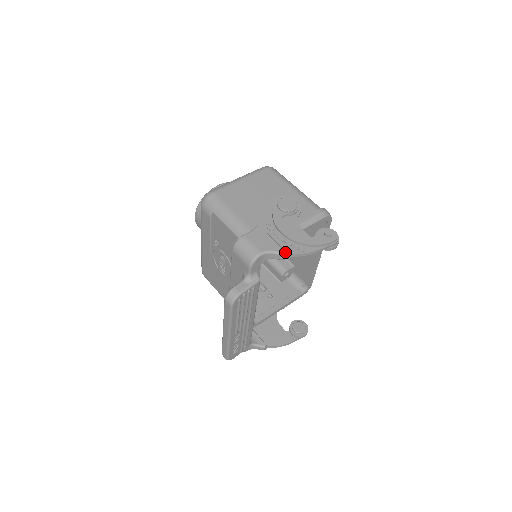
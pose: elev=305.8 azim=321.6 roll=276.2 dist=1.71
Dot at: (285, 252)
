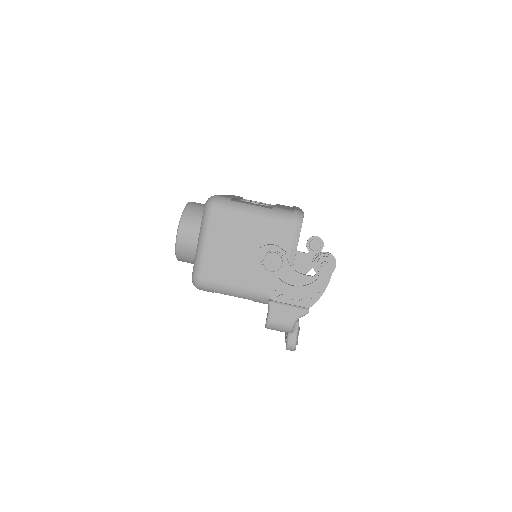
Dot at: (308, 311)
